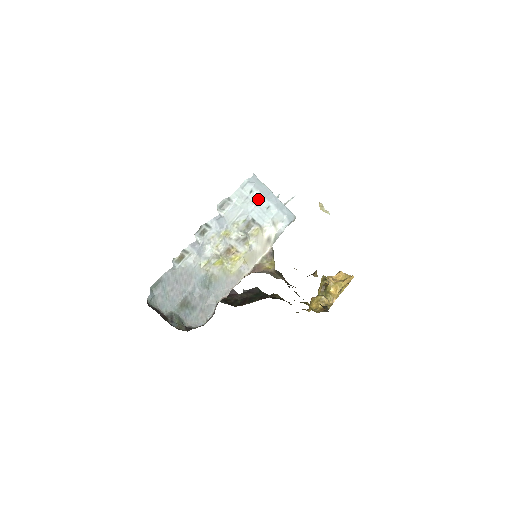
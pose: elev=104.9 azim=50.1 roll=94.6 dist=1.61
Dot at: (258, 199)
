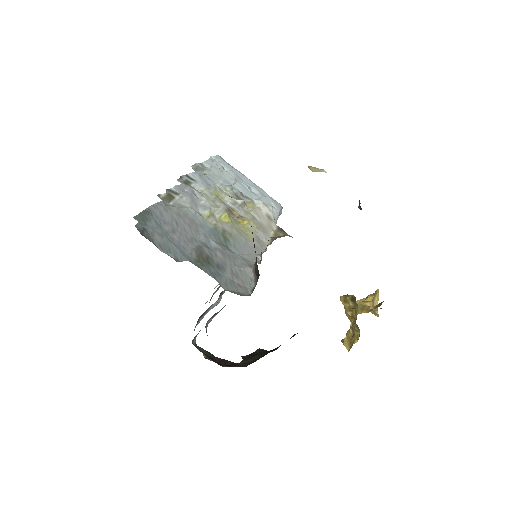
Dot at: (234, 177)
